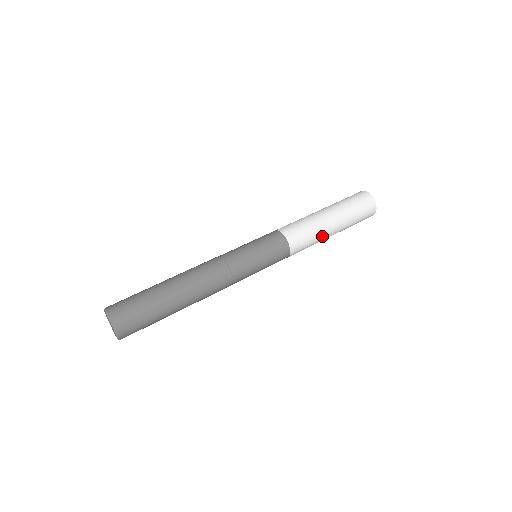
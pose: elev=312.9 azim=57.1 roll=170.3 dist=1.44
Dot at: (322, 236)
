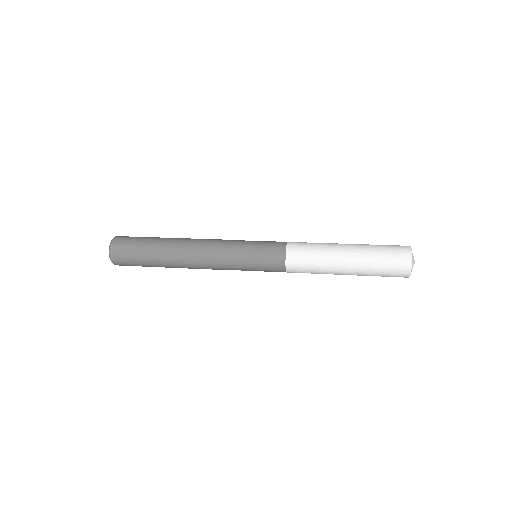
Dot at: (328, 270)
